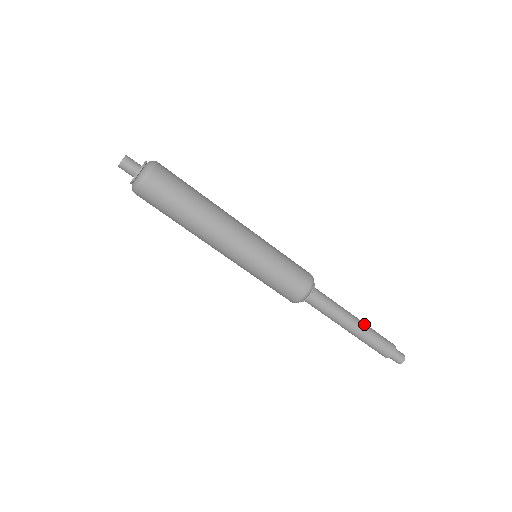
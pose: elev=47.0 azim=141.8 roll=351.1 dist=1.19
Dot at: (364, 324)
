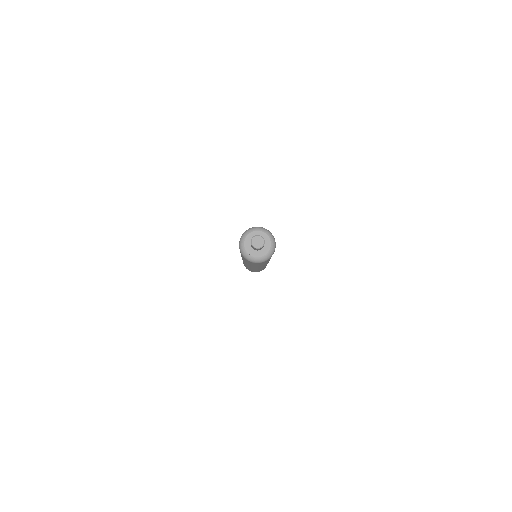
Dot at: occluded
